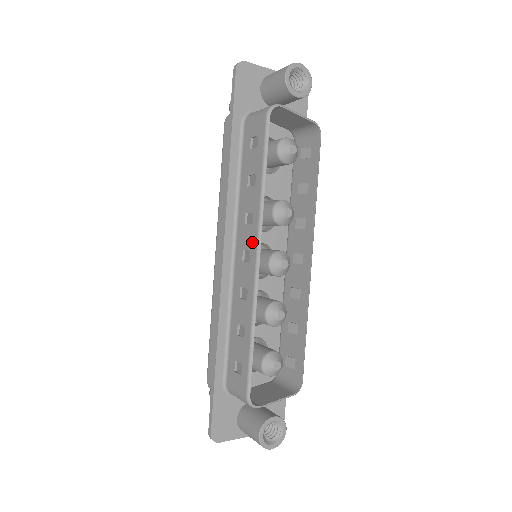
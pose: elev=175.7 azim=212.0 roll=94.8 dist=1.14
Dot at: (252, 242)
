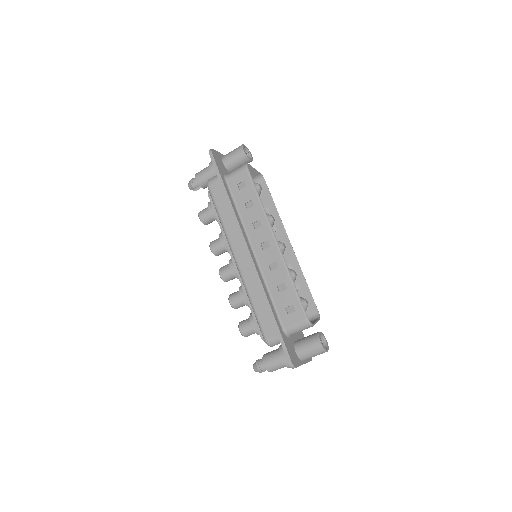
Dot at: (267, 235)
